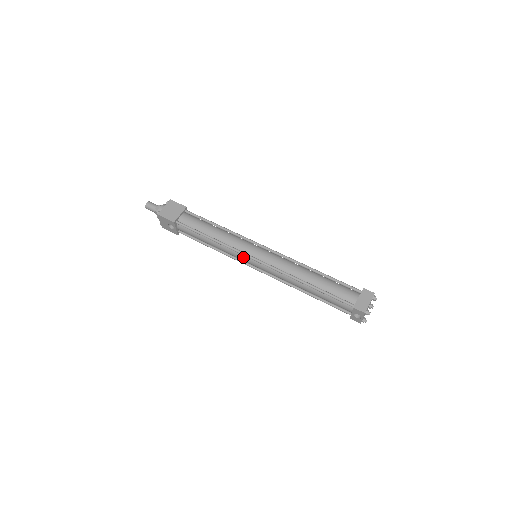
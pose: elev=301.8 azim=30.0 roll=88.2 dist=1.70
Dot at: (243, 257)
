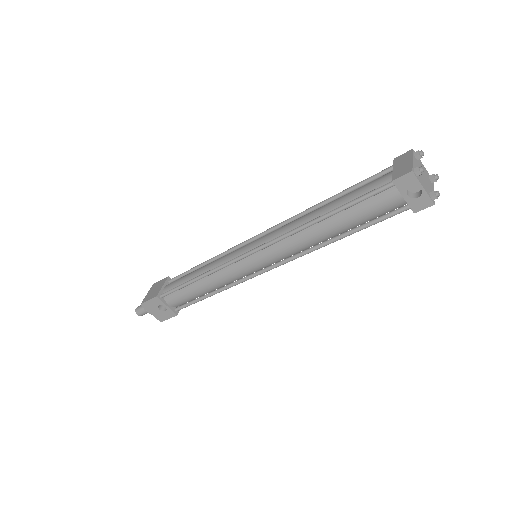
Dot at: (239, 266)
